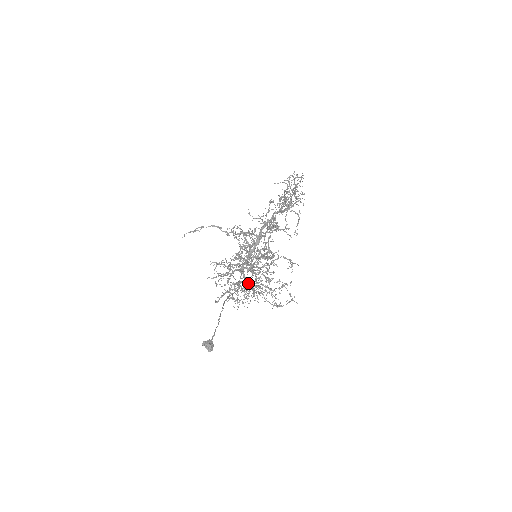
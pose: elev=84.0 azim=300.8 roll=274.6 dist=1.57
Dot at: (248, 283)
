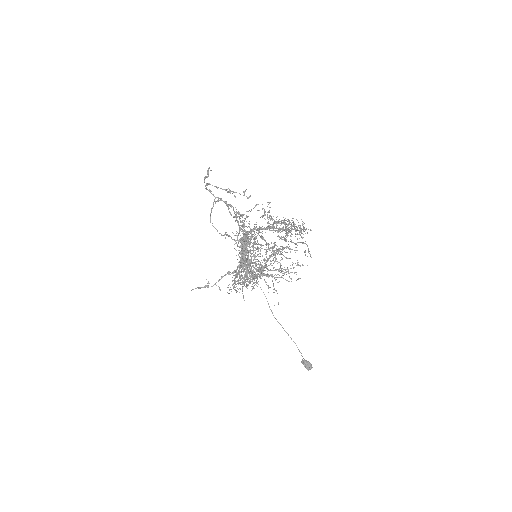
Dot at: occluded
